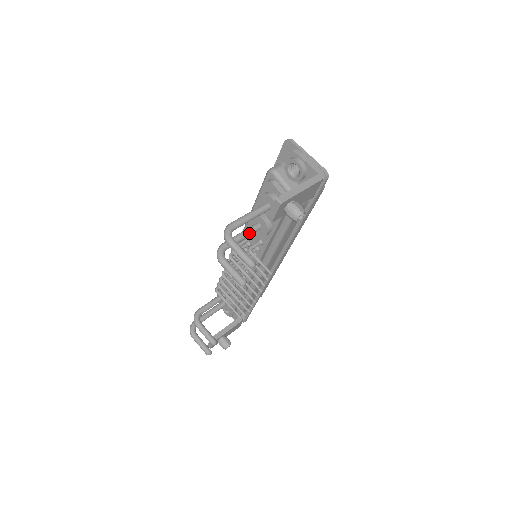
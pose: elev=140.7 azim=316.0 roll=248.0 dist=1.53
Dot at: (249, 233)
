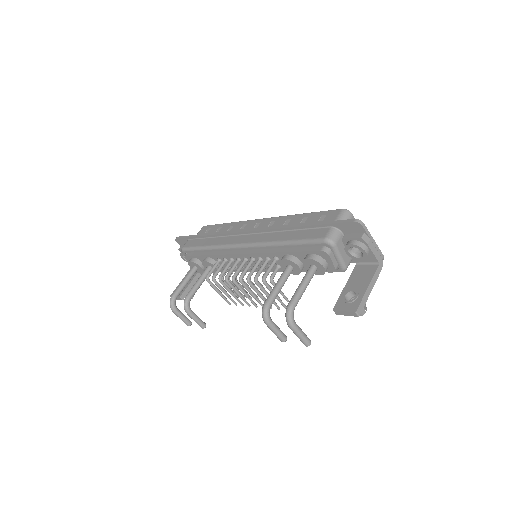
Dot at: occluded
